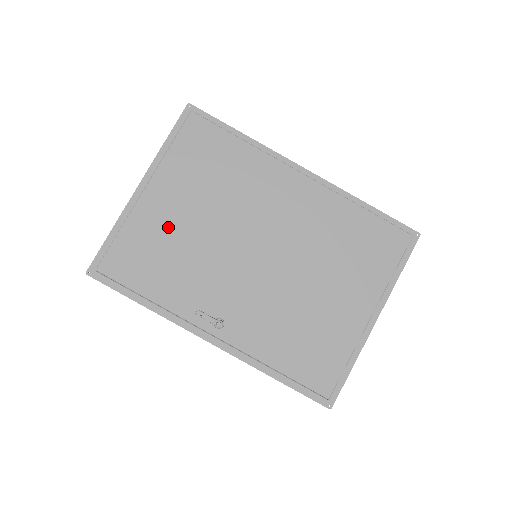
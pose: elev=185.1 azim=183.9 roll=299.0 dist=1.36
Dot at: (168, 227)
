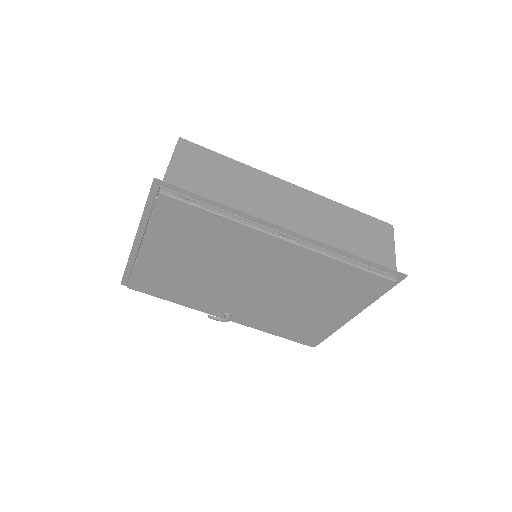
Dot at: (171, 269)
